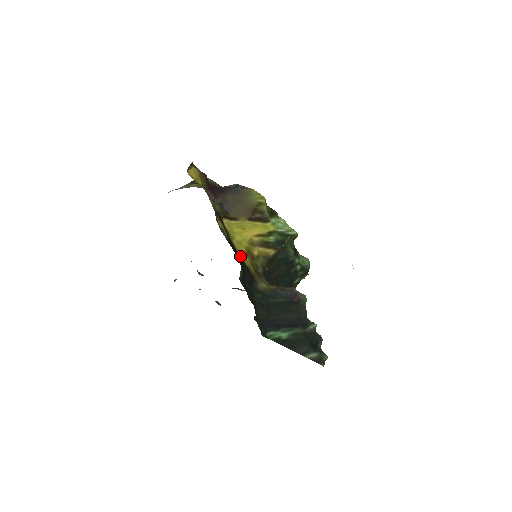
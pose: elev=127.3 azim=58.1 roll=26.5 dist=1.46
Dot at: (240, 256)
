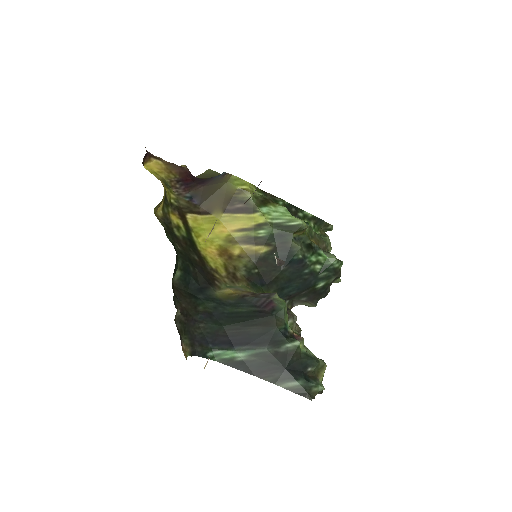
Dot at: (202, 256)
